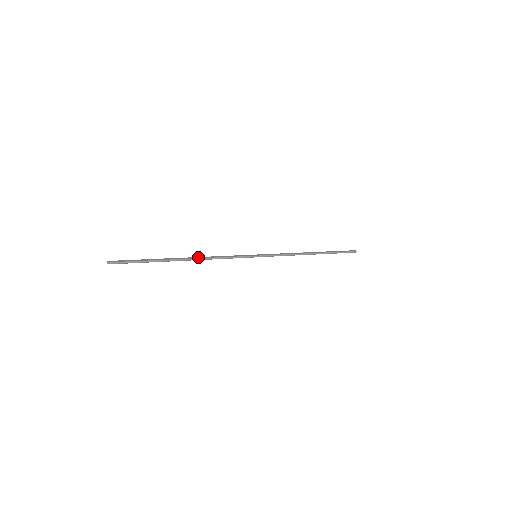
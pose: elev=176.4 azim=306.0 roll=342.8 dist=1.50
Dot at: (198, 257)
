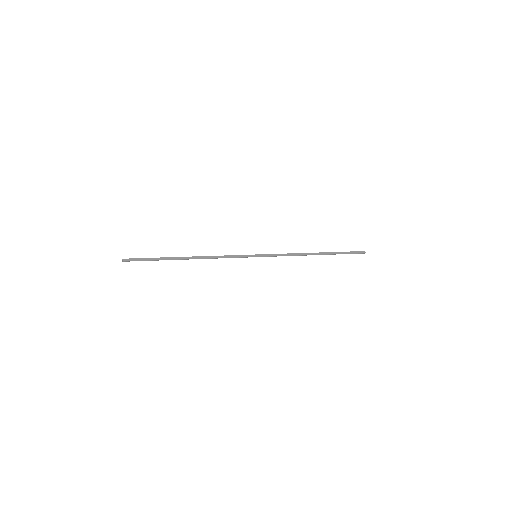
Dot at: (200, 257)
